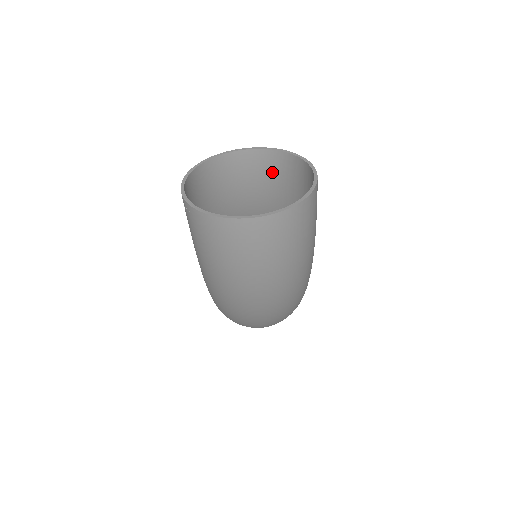
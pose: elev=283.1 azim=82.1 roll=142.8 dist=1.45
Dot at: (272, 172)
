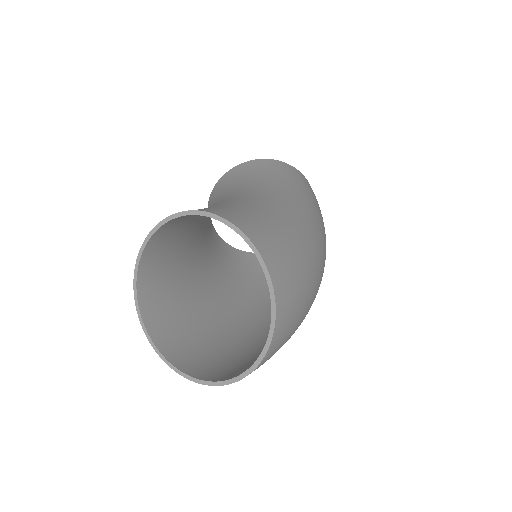
Dot at: (189, 219)
